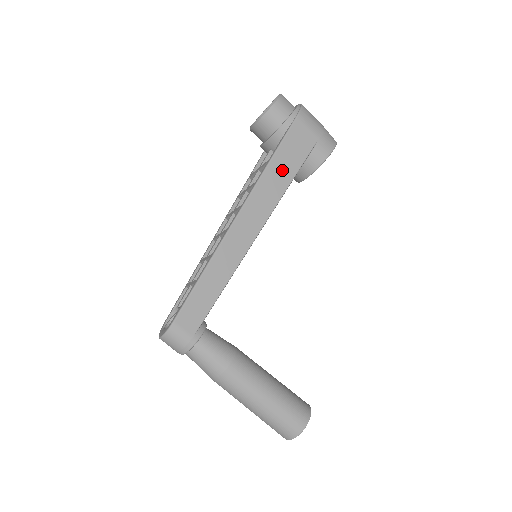
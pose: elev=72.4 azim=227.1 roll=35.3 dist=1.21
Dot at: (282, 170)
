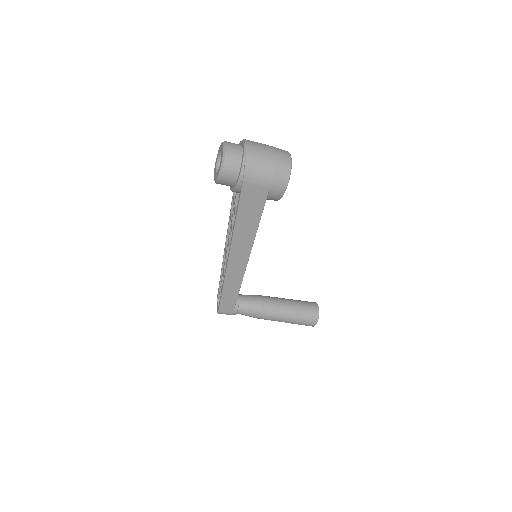
Dot at: (248, 222)
